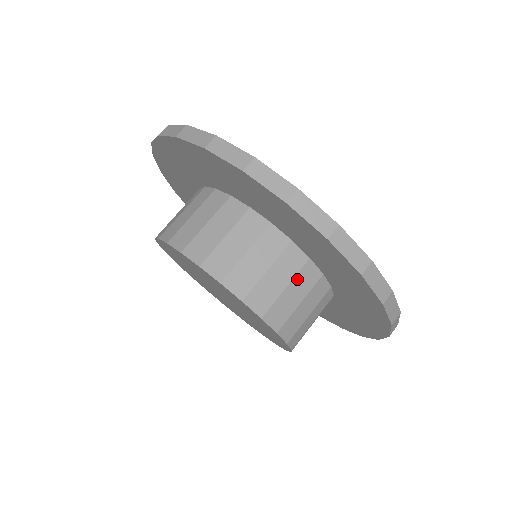
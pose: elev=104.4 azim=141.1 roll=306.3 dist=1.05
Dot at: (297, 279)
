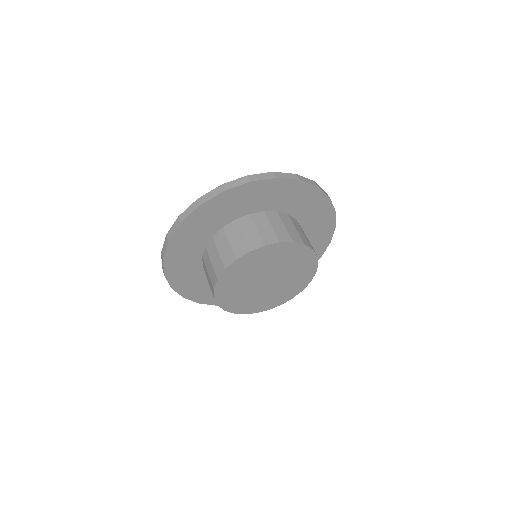
Dot at: (242, 228)
